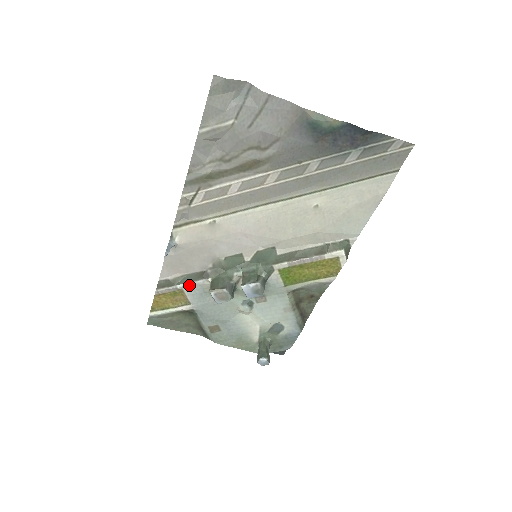
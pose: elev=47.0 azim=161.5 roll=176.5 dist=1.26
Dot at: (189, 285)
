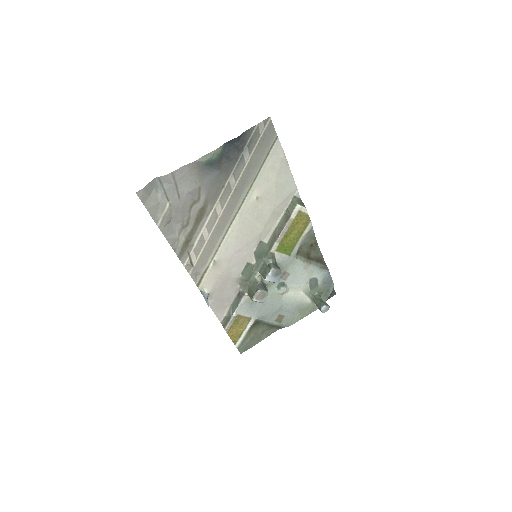
Dot at: (239, 308)
